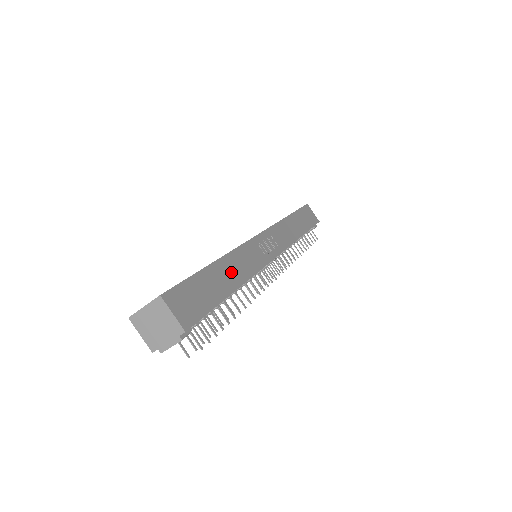
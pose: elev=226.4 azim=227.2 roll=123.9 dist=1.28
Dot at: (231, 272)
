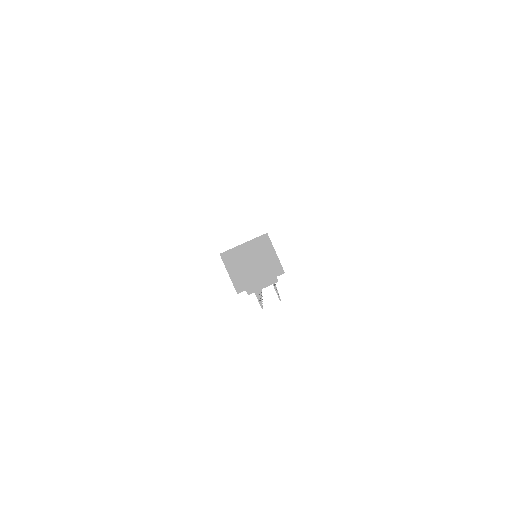
Dot at: occluded
